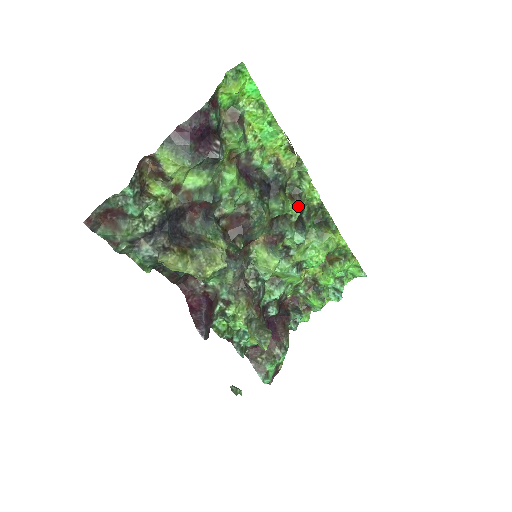
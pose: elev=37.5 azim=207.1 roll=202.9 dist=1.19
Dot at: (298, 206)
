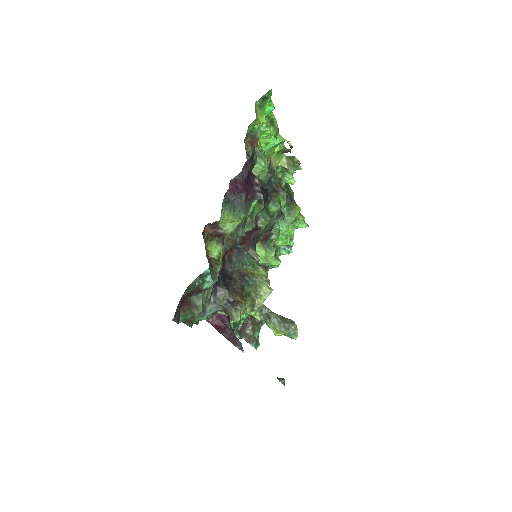
Dot at: (284, 198)
